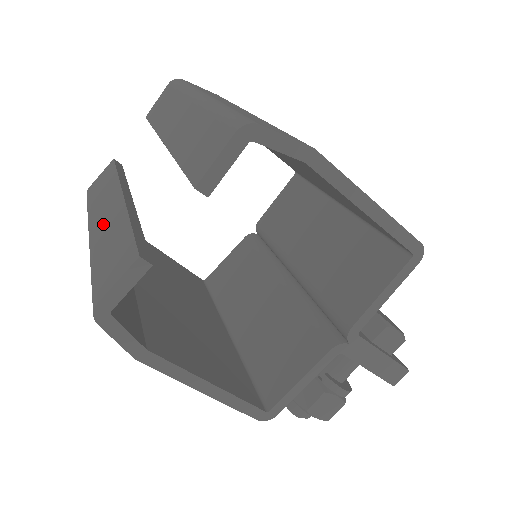
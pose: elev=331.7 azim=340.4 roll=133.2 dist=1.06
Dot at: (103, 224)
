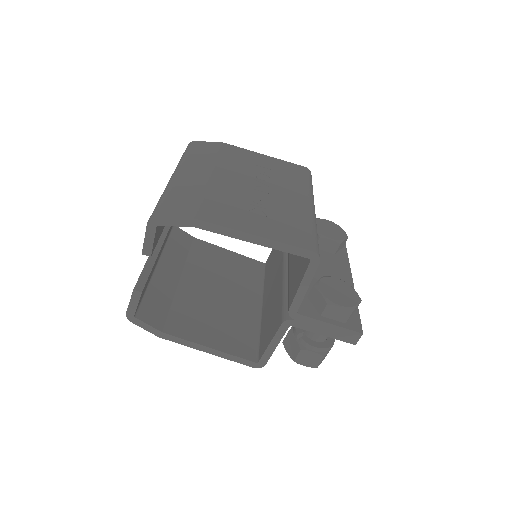
Dot at: occluded
